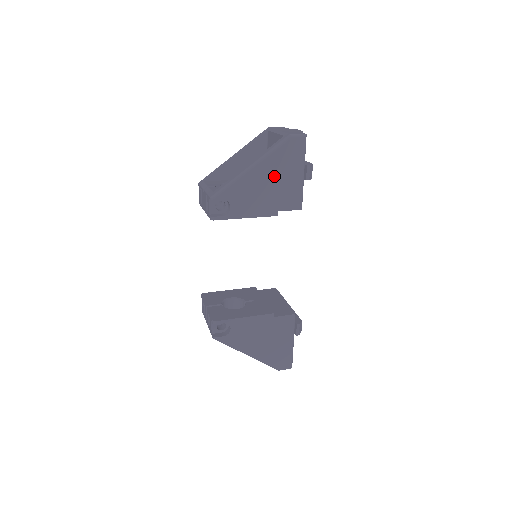
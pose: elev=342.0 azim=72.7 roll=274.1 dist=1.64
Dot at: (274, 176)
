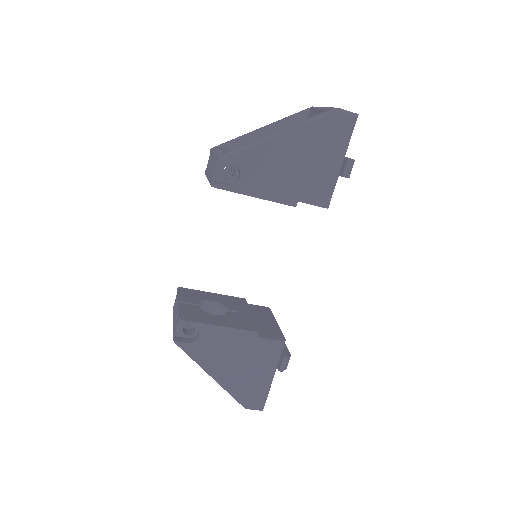
Dot at: (305, 154)
